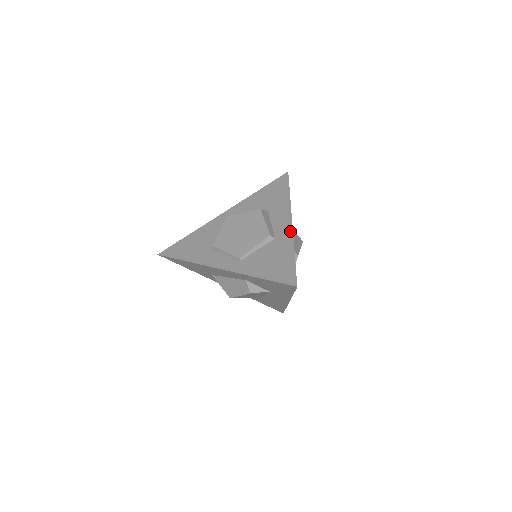
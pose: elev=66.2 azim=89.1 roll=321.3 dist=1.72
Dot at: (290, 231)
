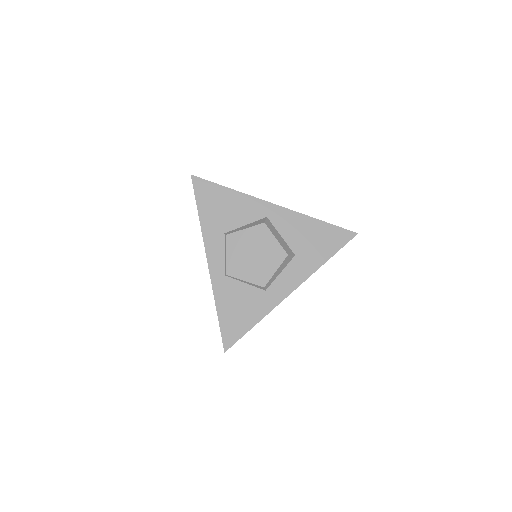
Dot at: (280, 299)
